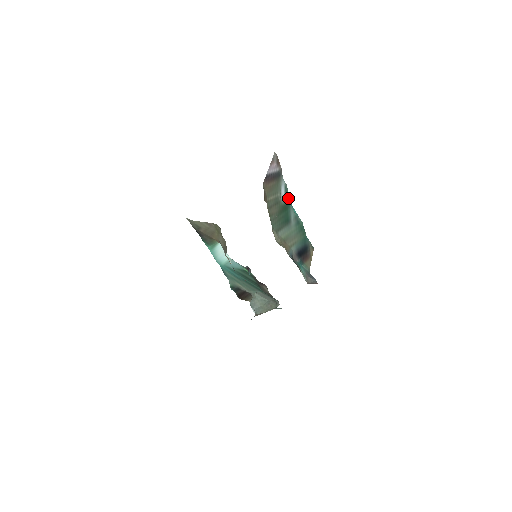
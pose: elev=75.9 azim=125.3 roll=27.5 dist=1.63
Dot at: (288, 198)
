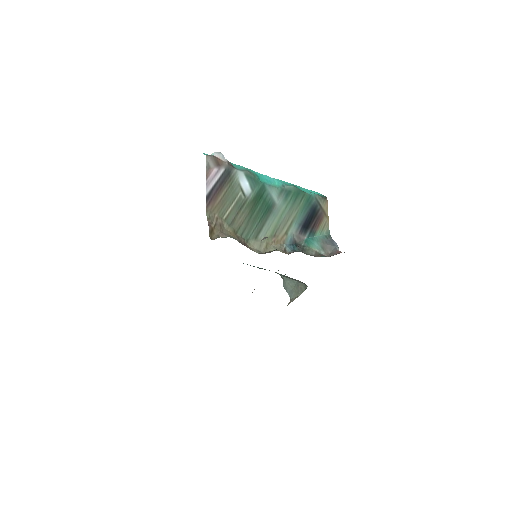
Dot at: (258, 182)
